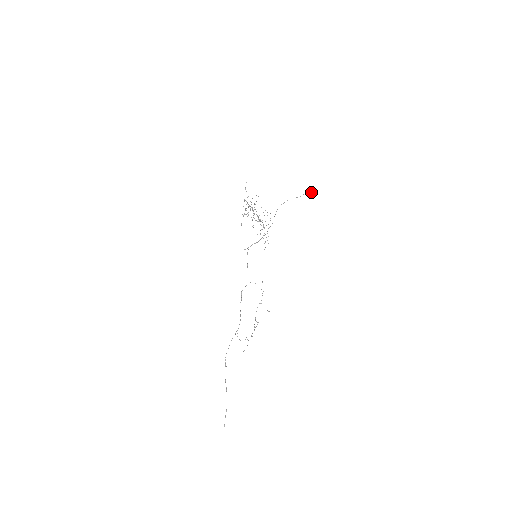
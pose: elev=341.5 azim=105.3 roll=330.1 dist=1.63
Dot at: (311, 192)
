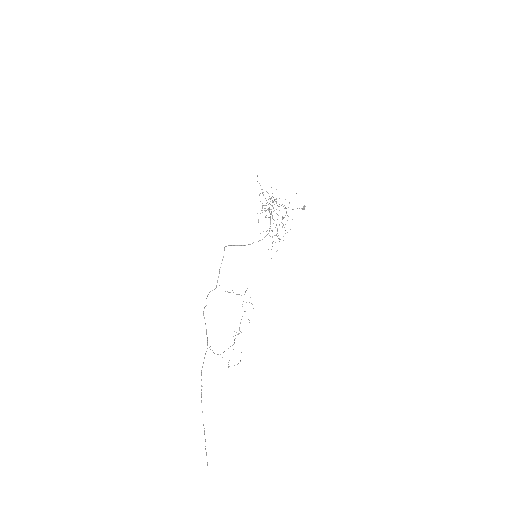
Dot at: (304, 209)
